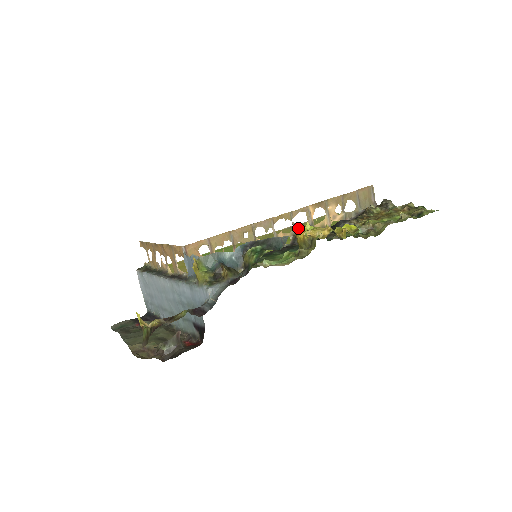
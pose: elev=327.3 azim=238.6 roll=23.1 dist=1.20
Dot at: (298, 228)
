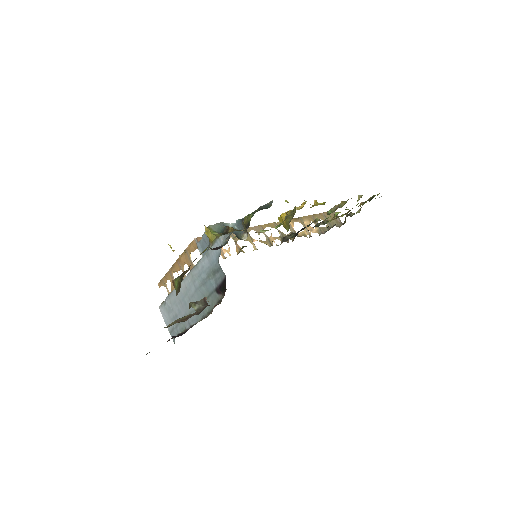
Dot at: (284, 234)
